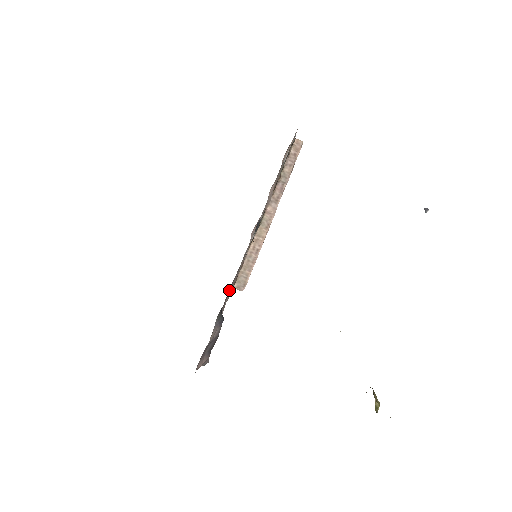
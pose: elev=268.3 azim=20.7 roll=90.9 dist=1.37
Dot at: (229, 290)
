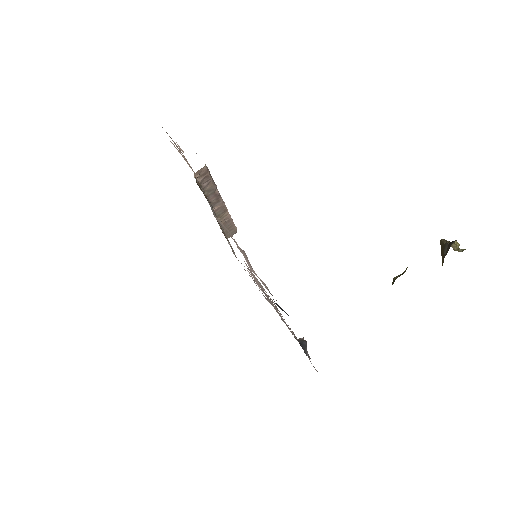
Dot at: occluded
